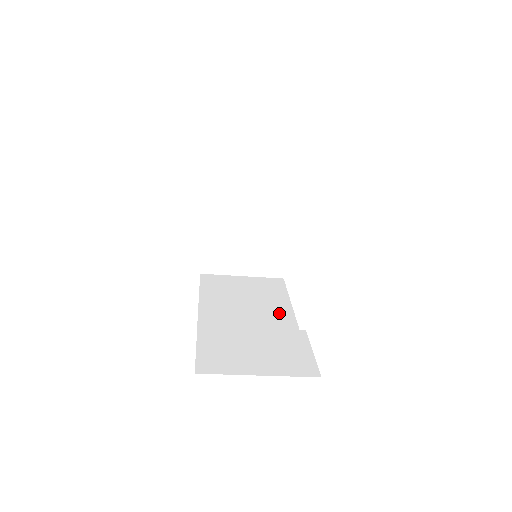
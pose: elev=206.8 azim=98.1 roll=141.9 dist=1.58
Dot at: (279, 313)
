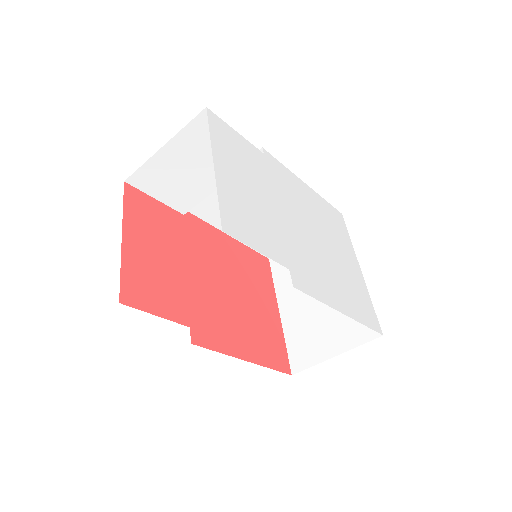
Dot at: occluded
